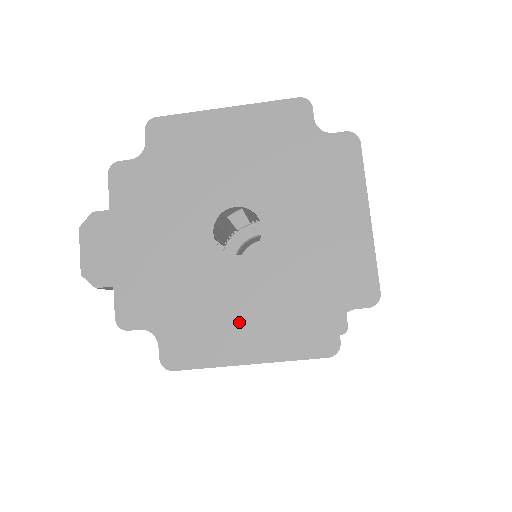
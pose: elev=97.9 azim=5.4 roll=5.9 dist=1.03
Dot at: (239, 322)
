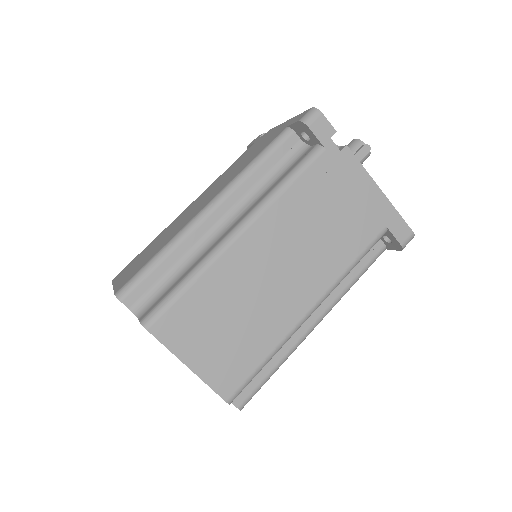
Dot at: occluded
